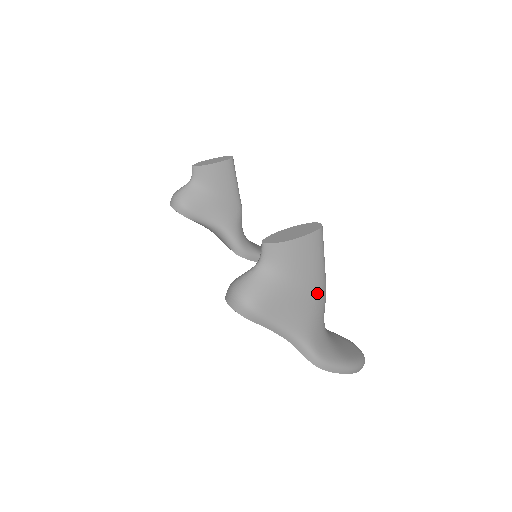
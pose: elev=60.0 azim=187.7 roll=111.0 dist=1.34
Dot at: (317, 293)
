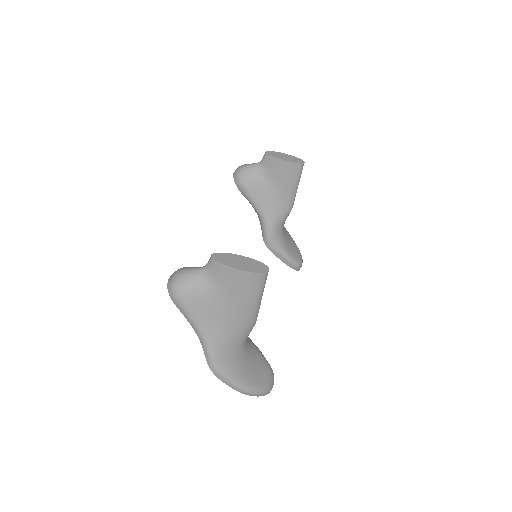
Dot at: (241, 318)
